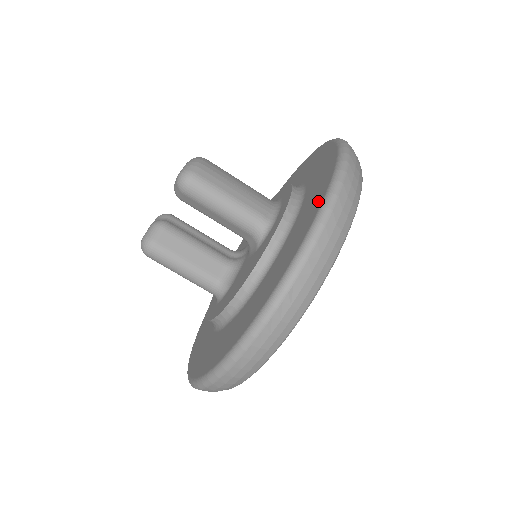
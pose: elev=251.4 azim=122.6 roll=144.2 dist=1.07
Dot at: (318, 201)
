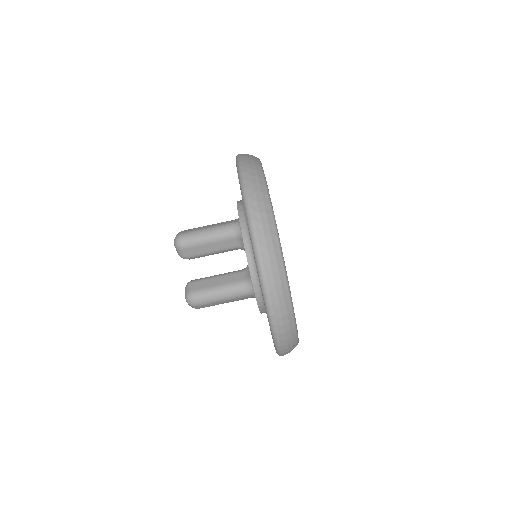
Dot at: occluded
